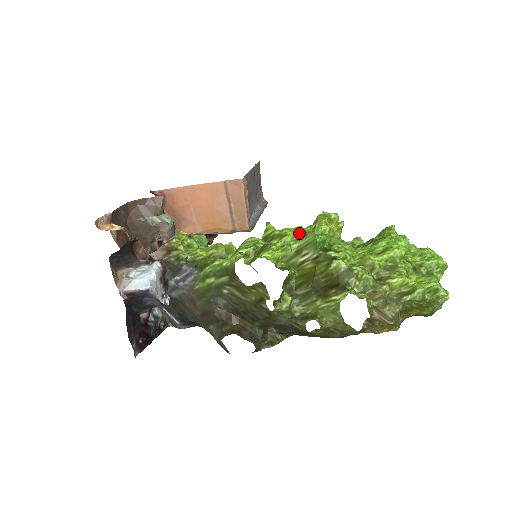
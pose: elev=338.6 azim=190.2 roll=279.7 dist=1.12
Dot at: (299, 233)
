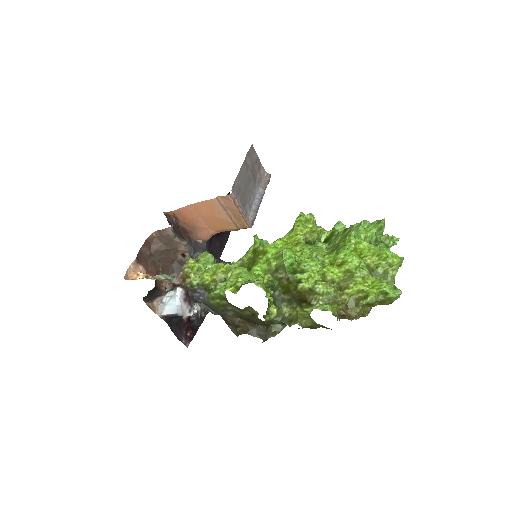
Dot at: (276, 250)
